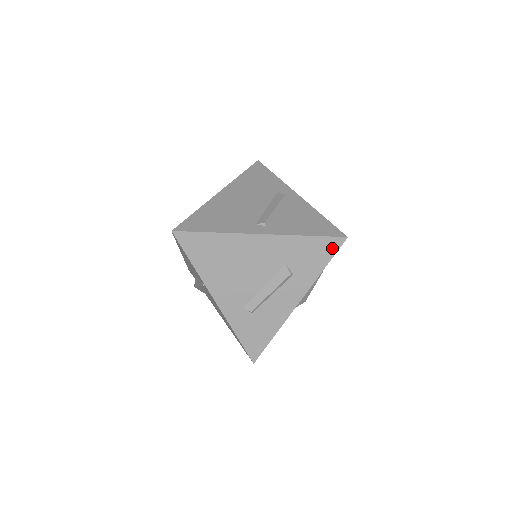
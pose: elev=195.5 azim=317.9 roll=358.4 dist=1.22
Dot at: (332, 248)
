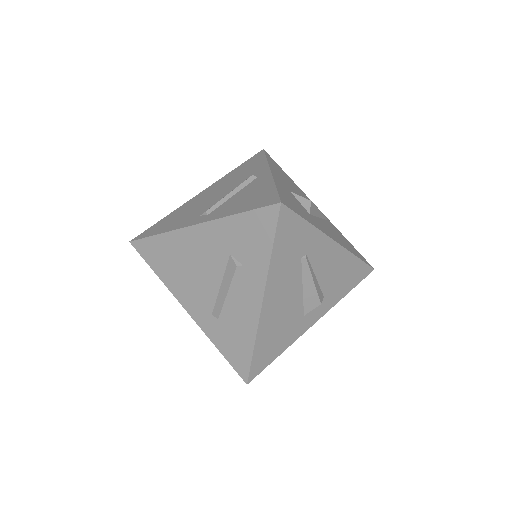
Dot at: (269, 222)
